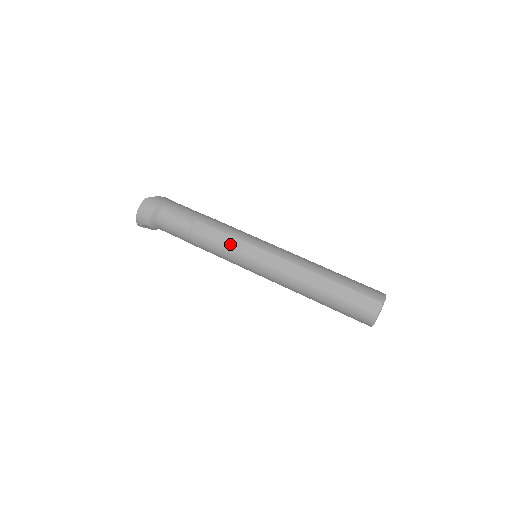
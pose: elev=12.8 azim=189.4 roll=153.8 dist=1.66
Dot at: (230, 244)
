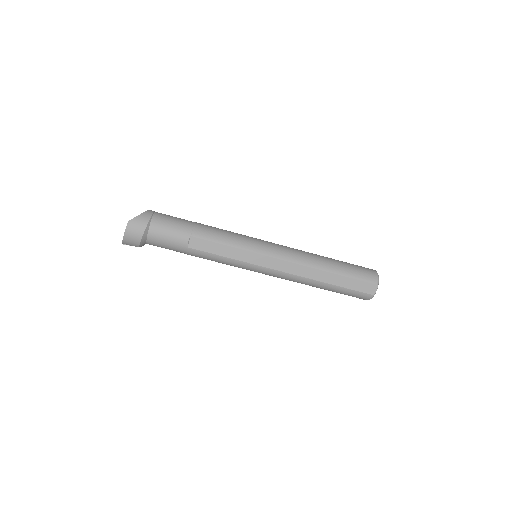
Dot at: (232, 255)
